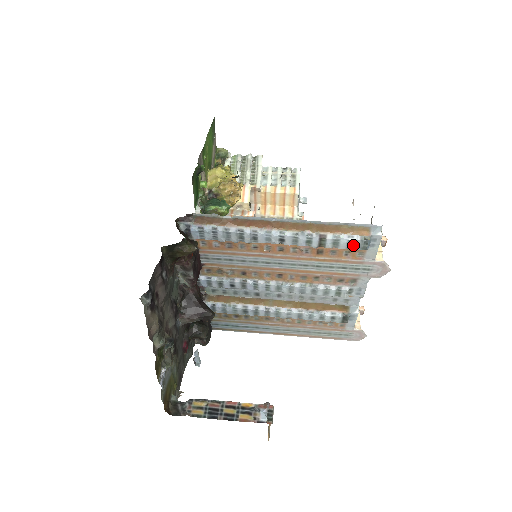
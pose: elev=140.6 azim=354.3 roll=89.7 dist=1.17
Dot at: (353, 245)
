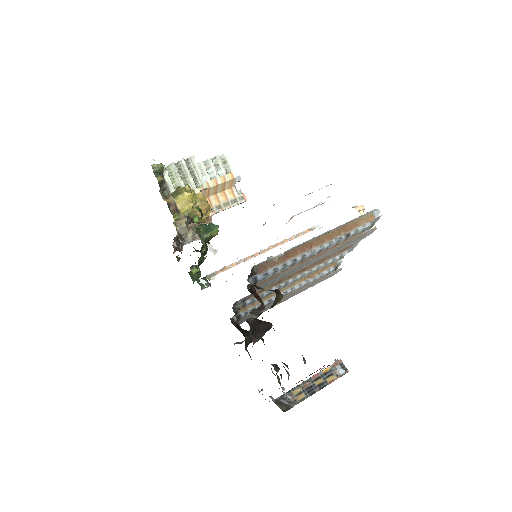
Dot at: (365, 230)
